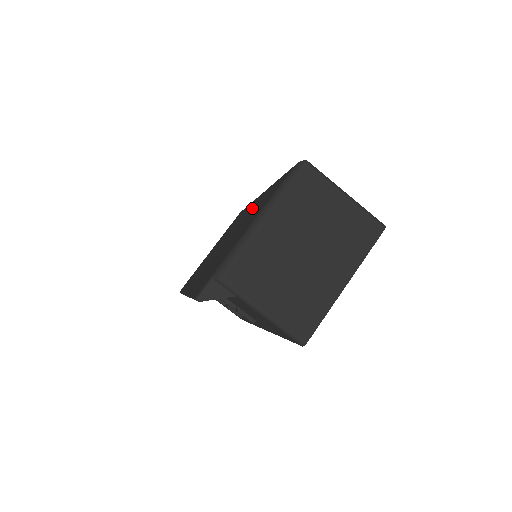
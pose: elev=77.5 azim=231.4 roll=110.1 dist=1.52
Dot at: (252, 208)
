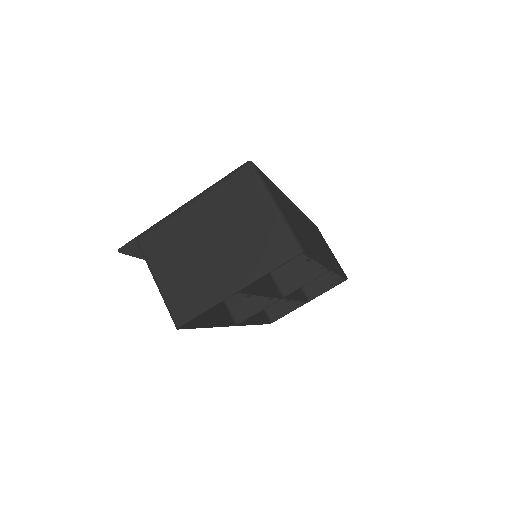
Dot at: occluded
